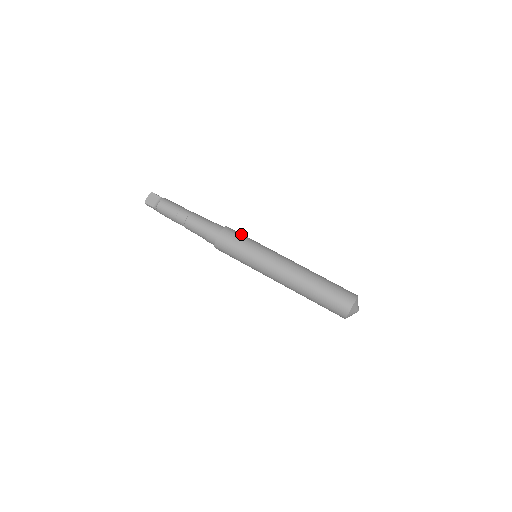
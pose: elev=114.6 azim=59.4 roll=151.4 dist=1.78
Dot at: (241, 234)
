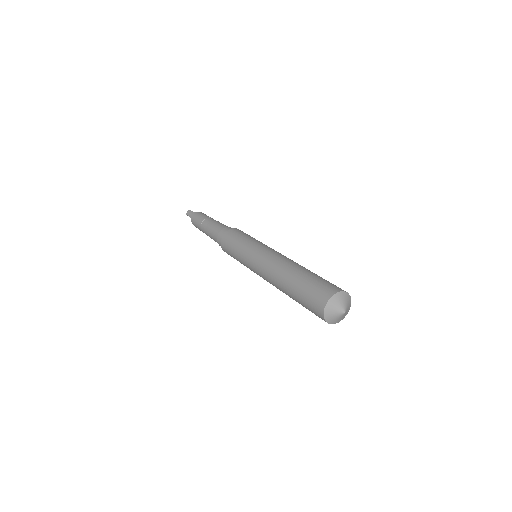
Dot at: occluded
